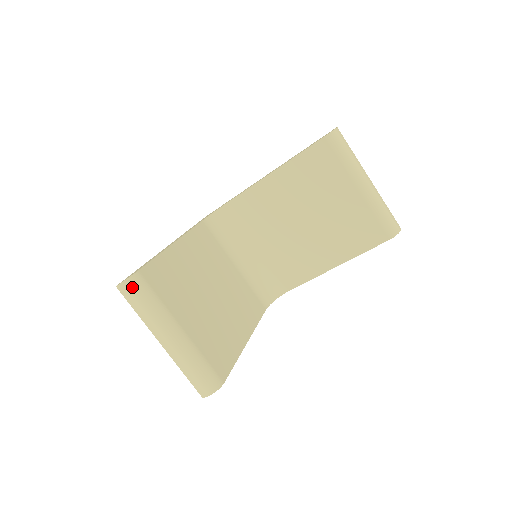
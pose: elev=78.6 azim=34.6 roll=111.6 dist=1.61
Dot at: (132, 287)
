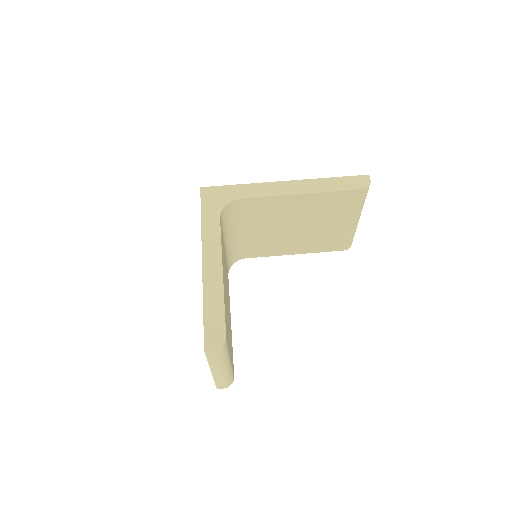
Dot at: (219, 352)
